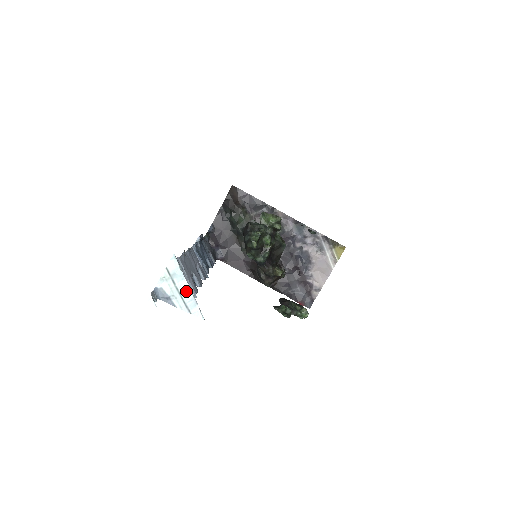
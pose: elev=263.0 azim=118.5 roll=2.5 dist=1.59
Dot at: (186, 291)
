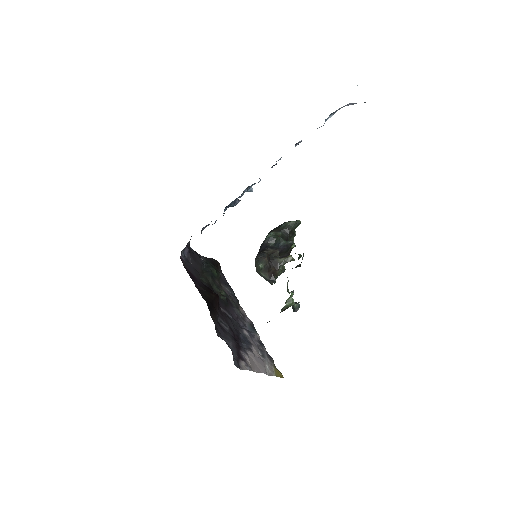
Dot at: occluded
